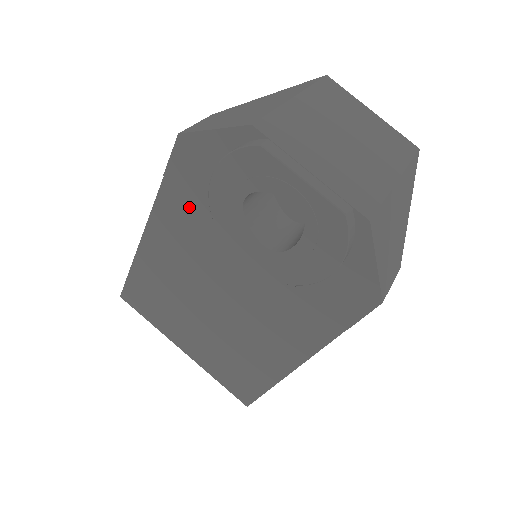
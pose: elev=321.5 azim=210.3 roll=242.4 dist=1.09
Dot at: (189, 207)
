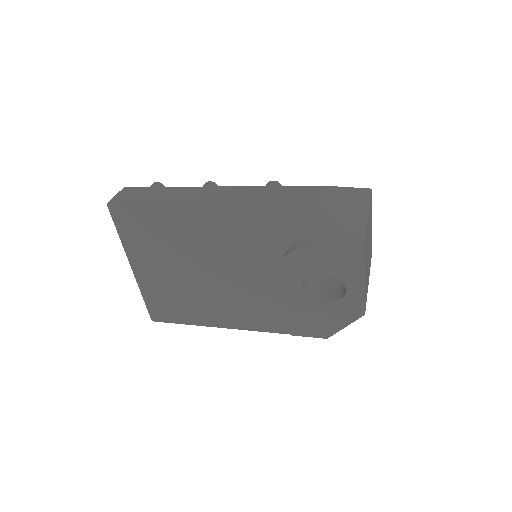
Dot at: (268, 229)
